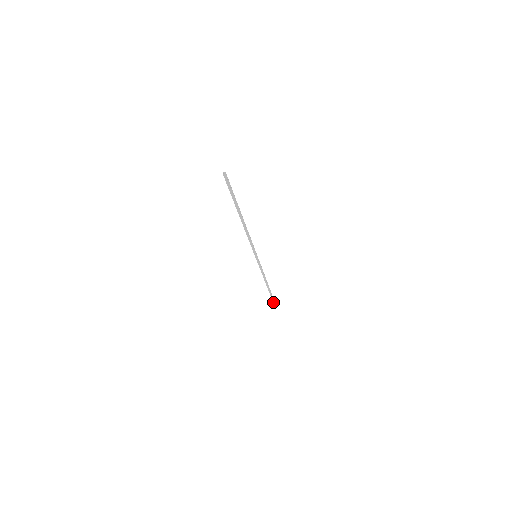
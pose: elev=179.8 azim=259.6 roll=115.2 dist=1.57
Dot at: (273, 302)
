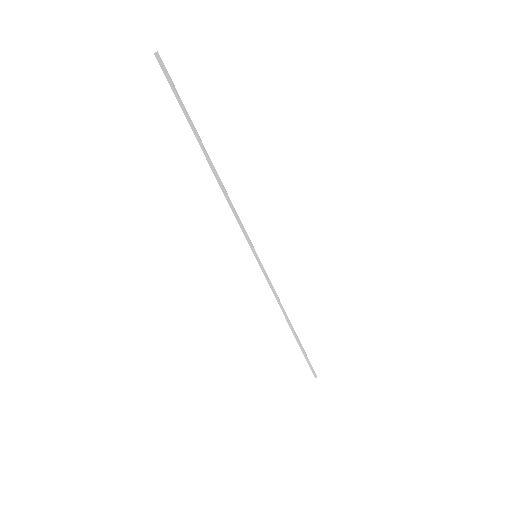
Dot at: (314, 376)
